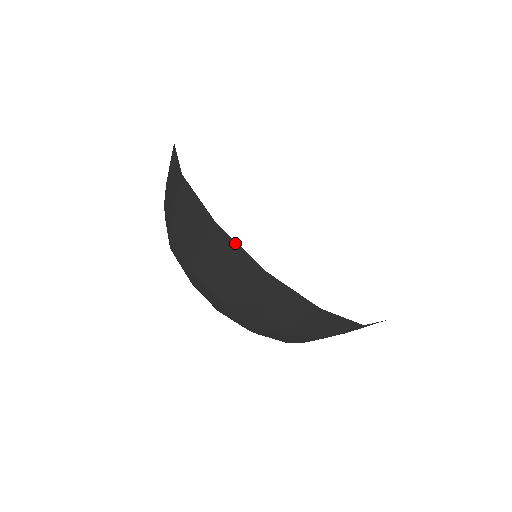
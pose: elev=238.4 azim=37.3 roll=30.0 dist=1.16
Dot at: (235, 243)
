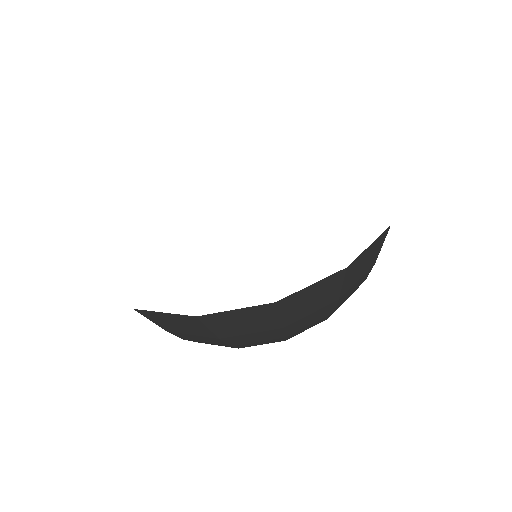
Dot at: occluded
